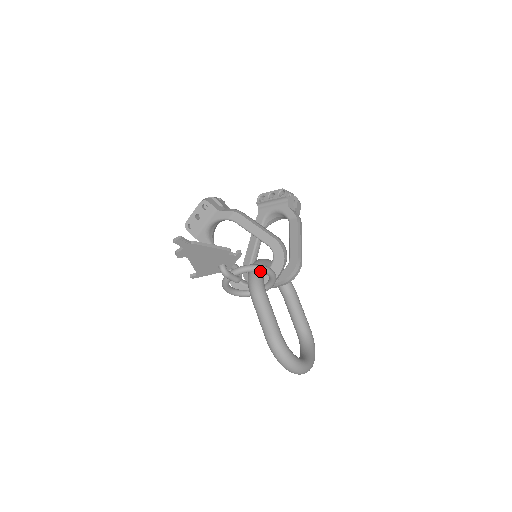
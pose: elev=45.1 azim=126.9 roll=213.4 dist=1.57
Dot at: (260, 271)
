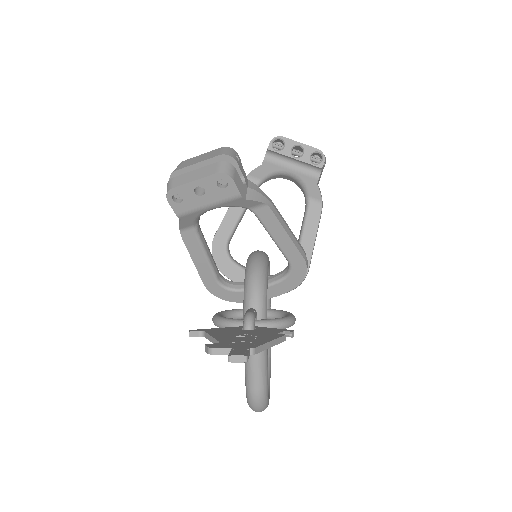
Dot at: occluded
